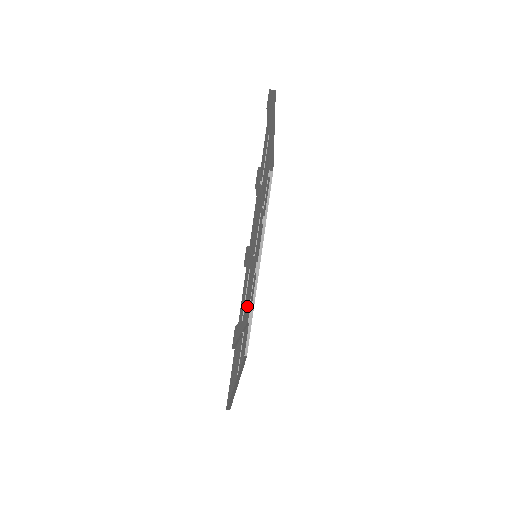
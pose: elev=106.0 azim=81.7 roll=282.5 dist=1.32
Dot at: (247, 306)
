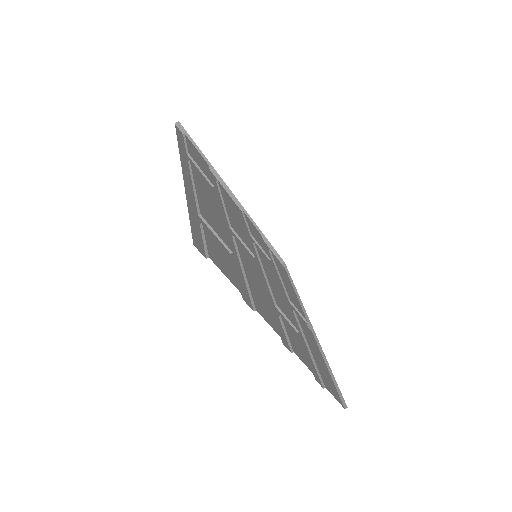
Dot at: (280, 290)
